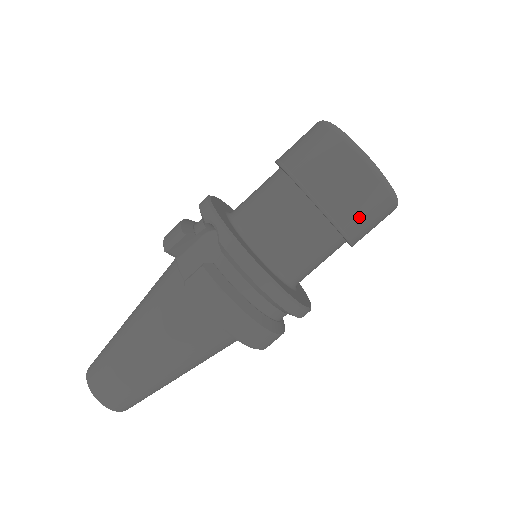
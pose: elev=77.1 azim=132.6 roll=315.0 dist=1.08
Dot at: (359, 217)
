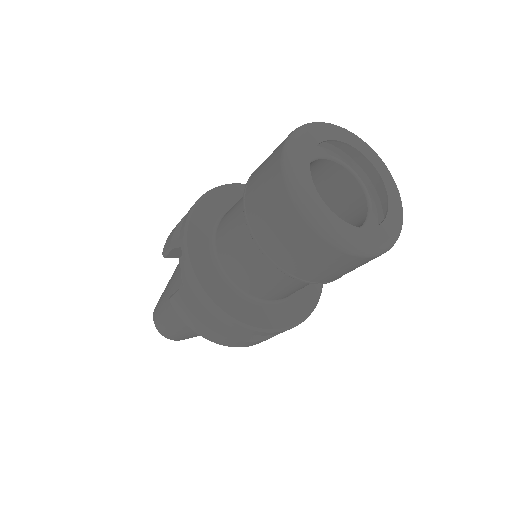
Dot at: (321, 272)
